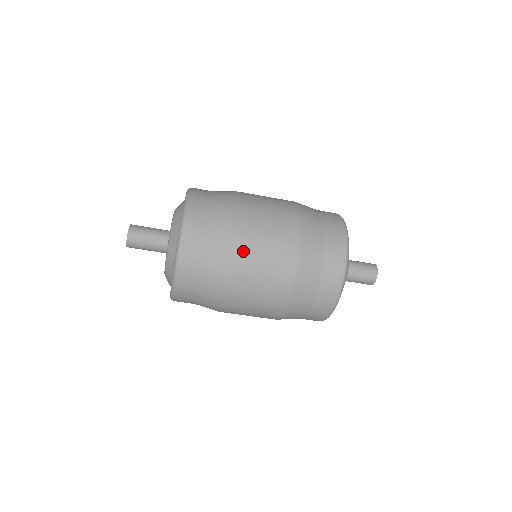
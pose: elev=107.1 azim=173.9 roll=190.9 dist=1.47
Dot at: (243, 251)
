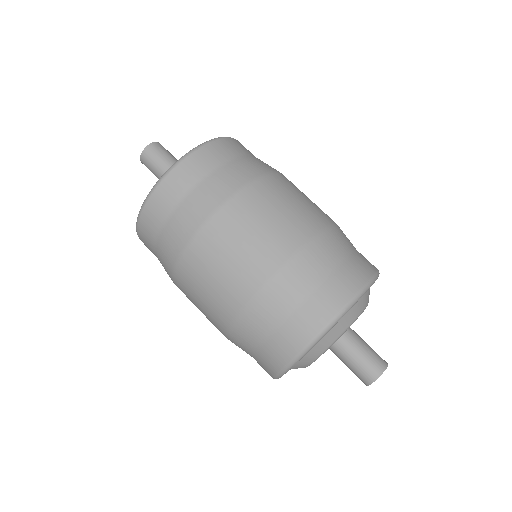
Dot at: (198, 248)
